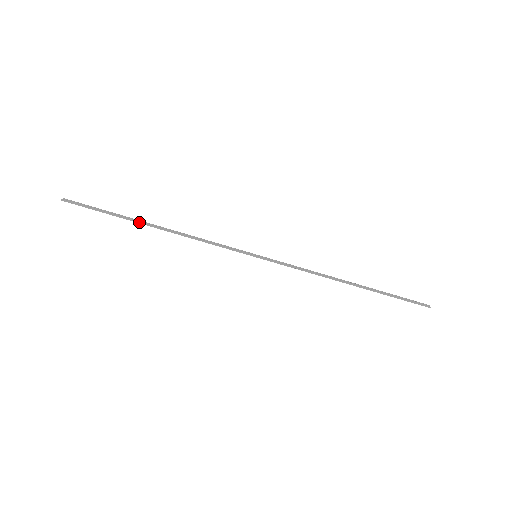
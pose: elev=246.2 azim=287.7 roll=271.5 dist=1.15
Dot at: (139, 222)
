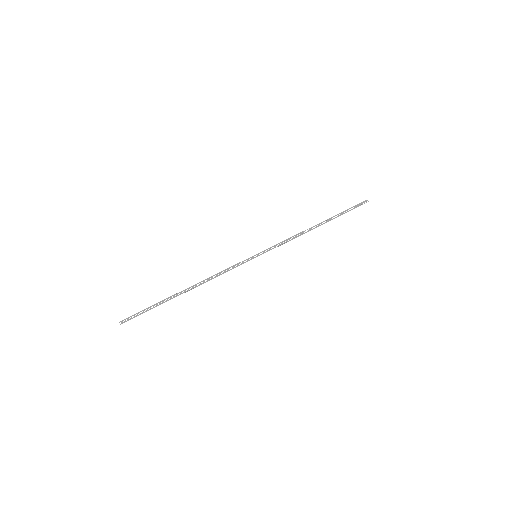
Dot at: occluded
